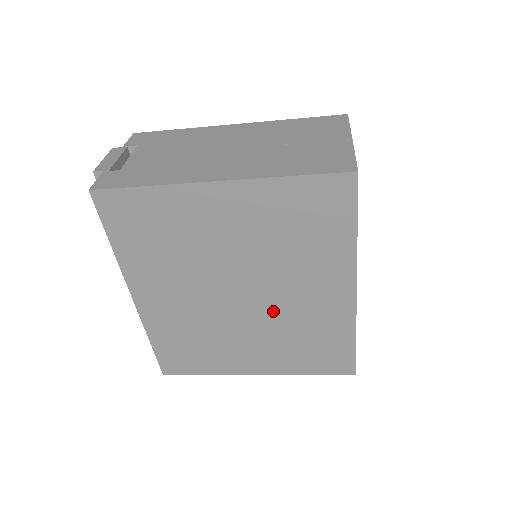
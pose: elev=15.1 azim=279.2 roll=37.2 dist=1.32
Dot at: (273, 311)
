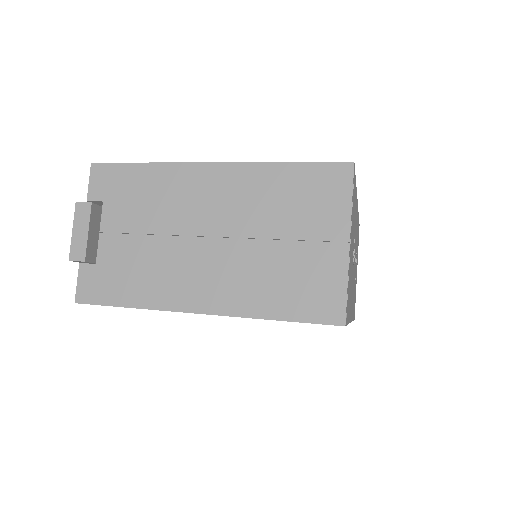
Dot at: occluded
